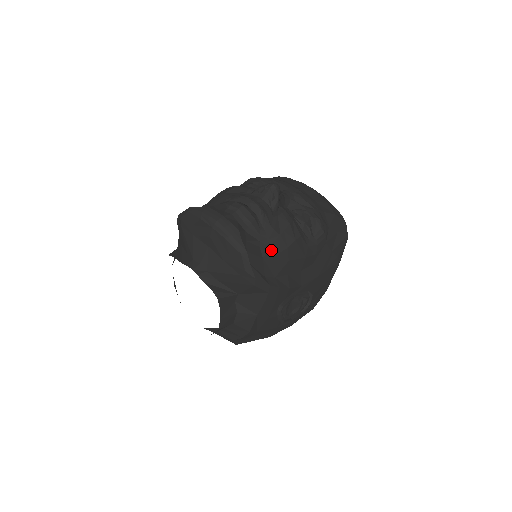
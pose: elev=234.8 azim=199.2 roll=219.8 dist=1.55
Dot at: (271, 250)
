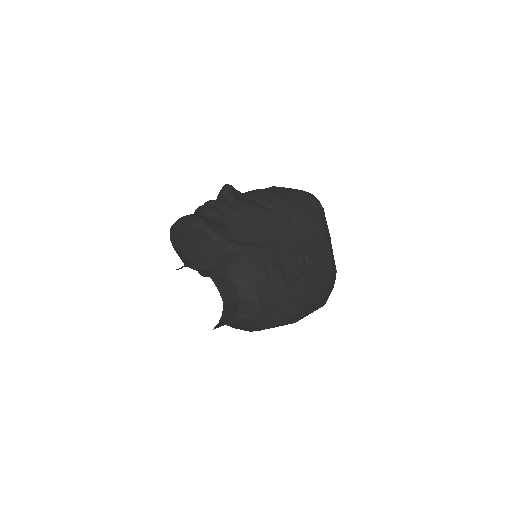
Dot at: (235, 223)
